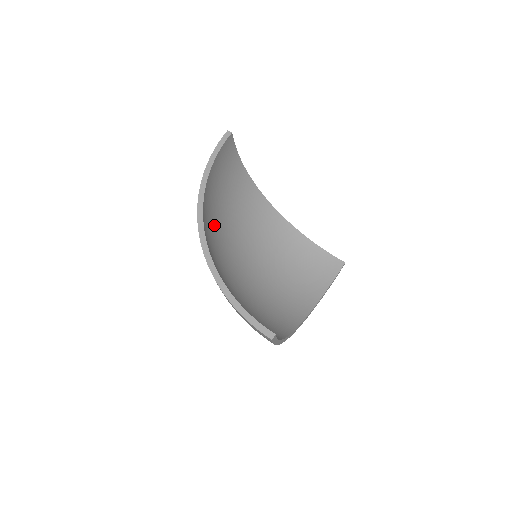
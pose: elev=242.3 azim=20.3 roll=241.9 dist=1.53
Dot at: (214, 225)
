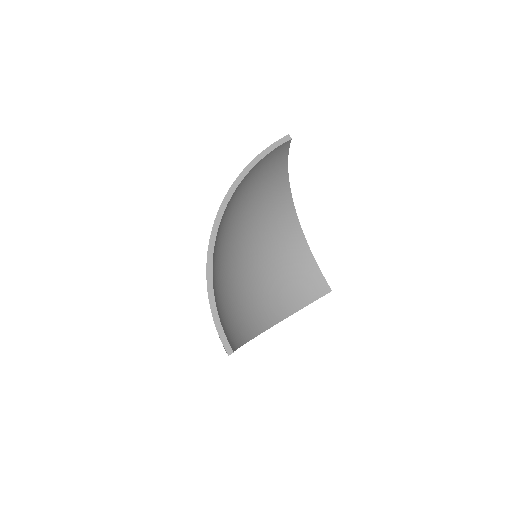
Dot at: (232, 215)
